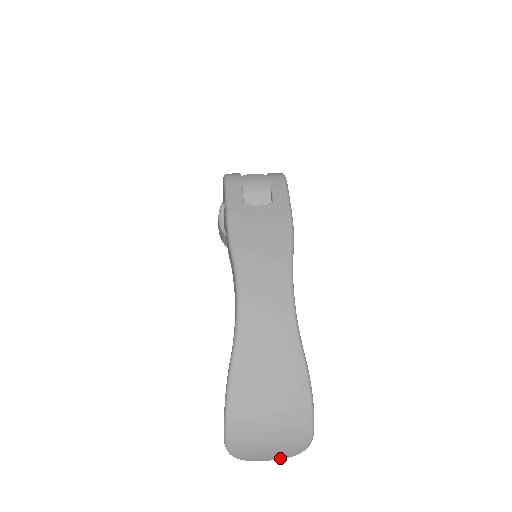
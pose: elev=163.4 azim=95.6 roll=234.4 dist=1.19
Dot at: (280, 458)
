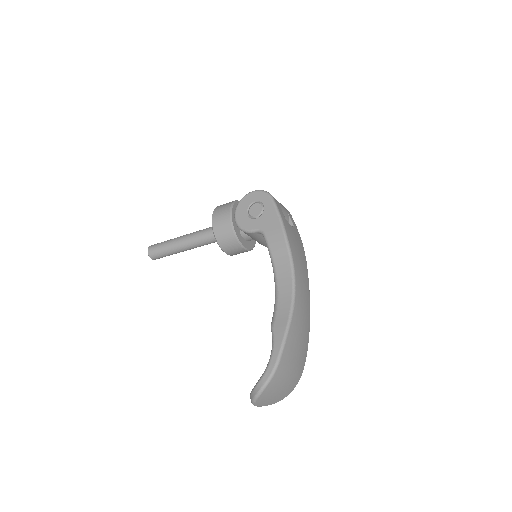
Dot at: (267, 405)
